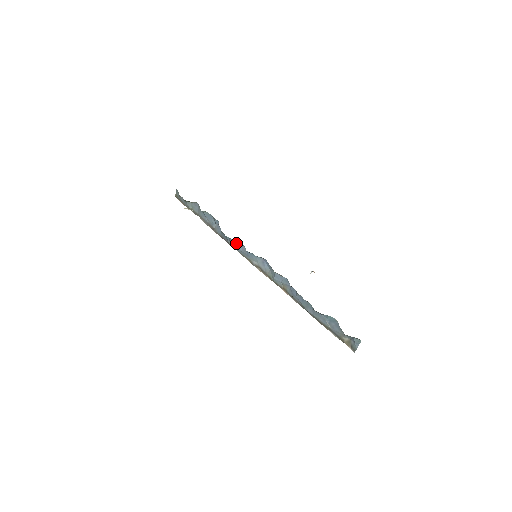
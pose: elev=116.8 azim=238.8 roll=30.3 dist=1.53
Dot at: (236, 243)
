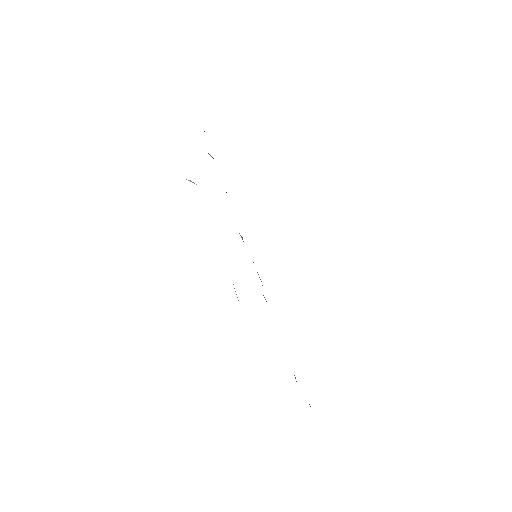
Dot at: (239, 233)
